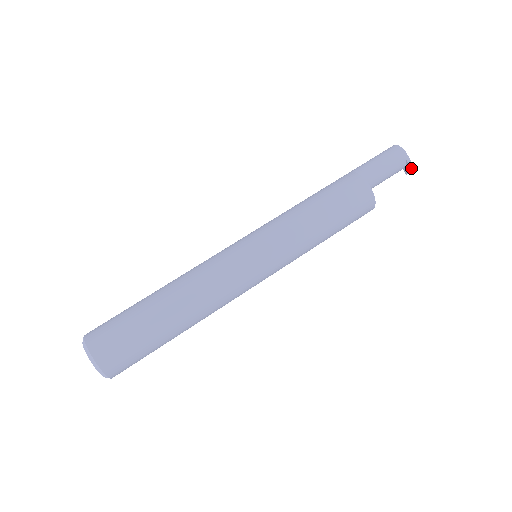
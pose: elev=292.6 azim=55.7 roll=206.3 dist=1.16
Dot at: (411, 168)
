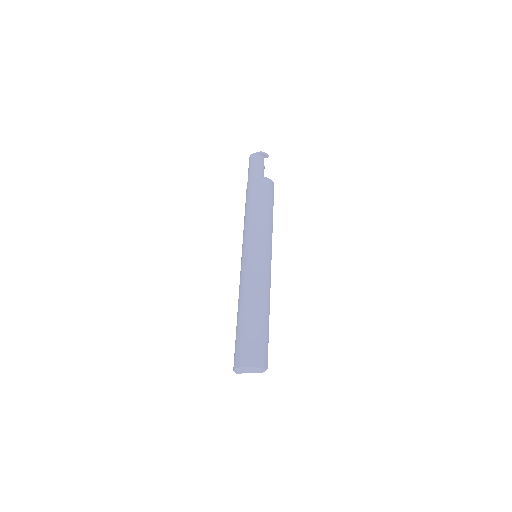
Dot at: (264, 153)
